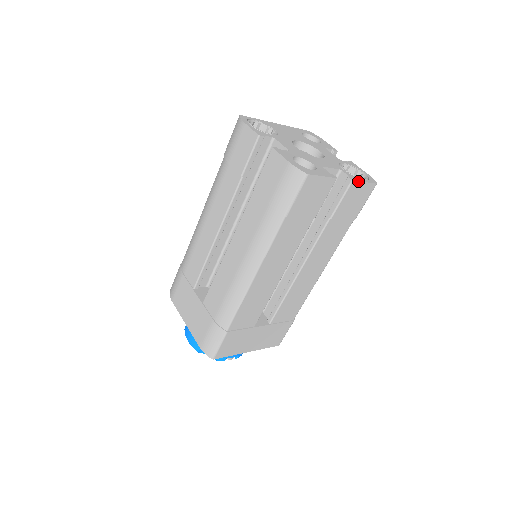
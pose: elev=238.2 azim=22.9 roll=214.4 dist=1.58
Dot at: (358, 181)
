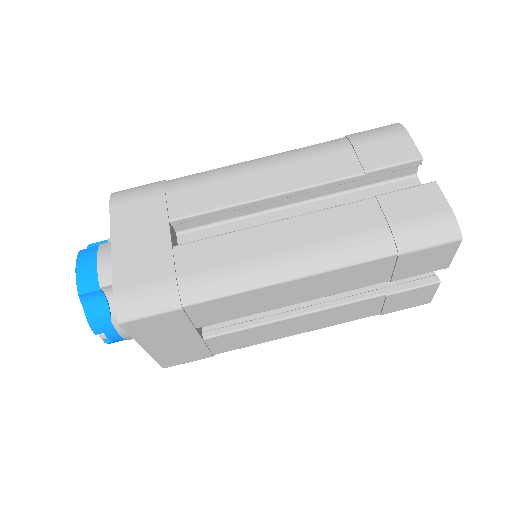
Dot at: occluded
